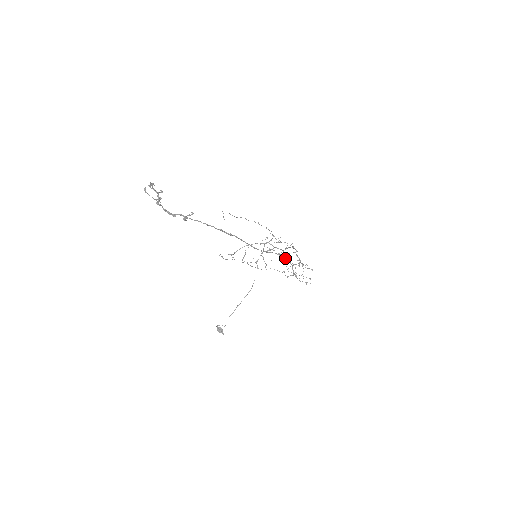
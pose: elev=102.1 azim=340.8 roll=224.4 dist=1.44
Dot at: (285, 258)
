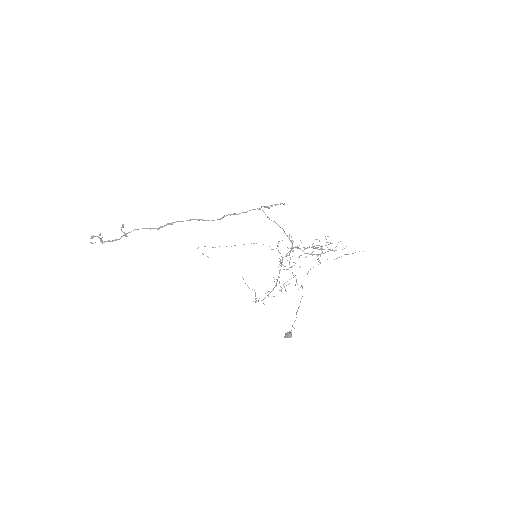
Dot at: occluded
